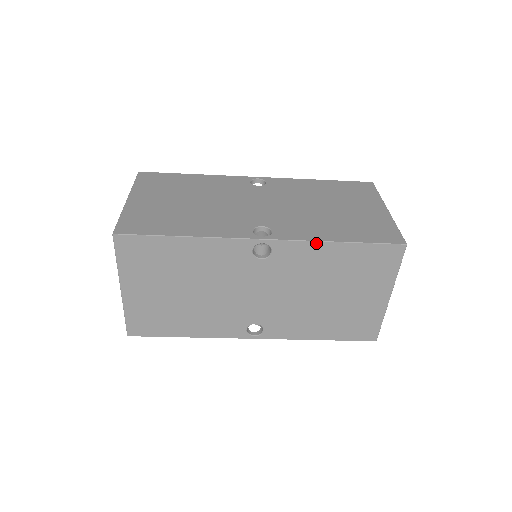
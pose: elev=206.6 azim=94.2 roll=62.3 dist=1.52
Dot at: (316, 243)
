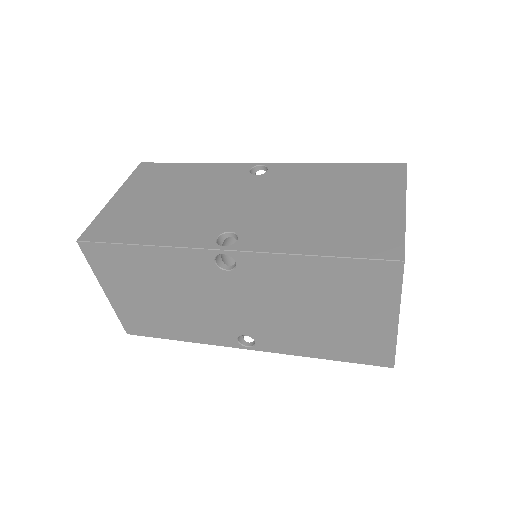
Dot at: (284, 256)
